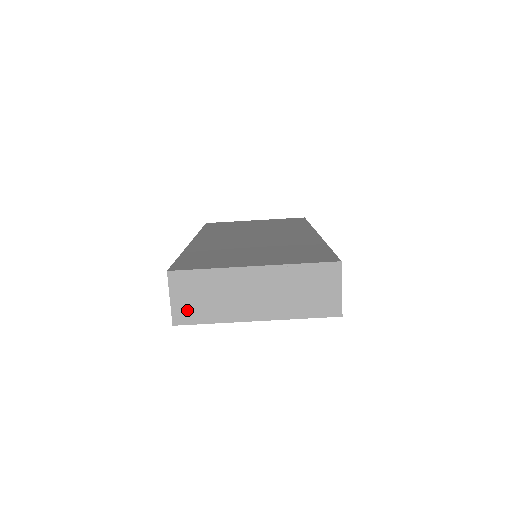
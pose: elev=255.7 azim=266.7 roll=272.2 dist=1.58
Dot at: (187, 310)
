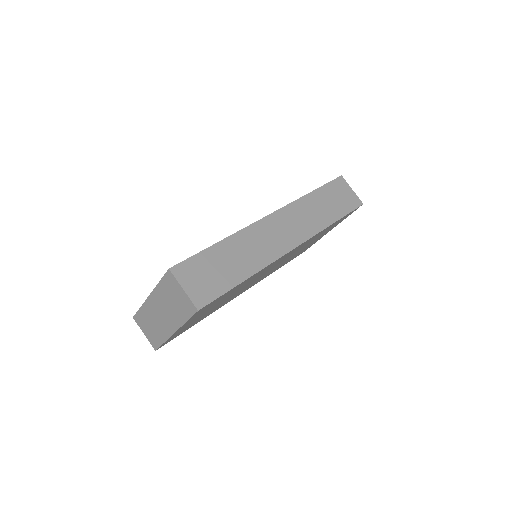
Dot at: (152, 338)
